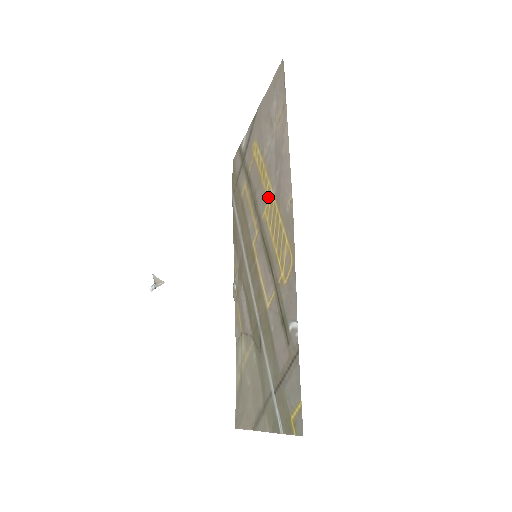
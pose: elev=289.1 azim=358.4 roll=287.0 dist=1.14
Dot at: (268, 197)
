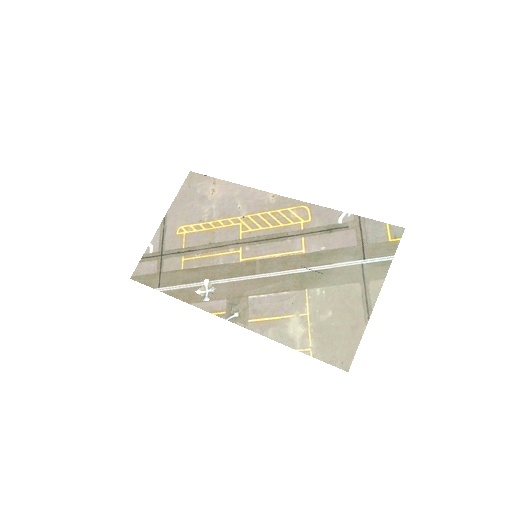
Dot at: (238, 223)
